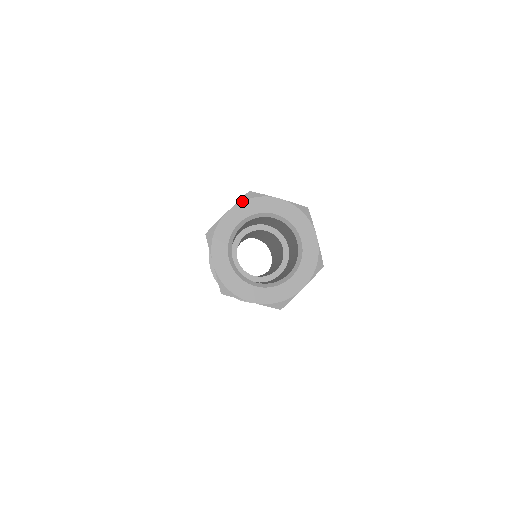
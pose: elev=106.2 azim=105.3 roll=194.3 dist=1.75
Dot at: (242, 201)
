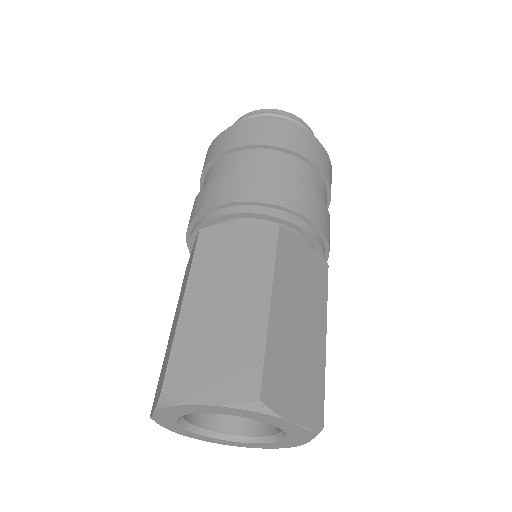
Dot at: (238, 409)
